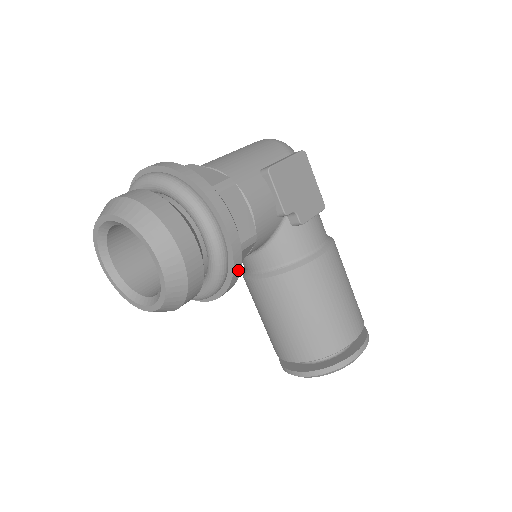
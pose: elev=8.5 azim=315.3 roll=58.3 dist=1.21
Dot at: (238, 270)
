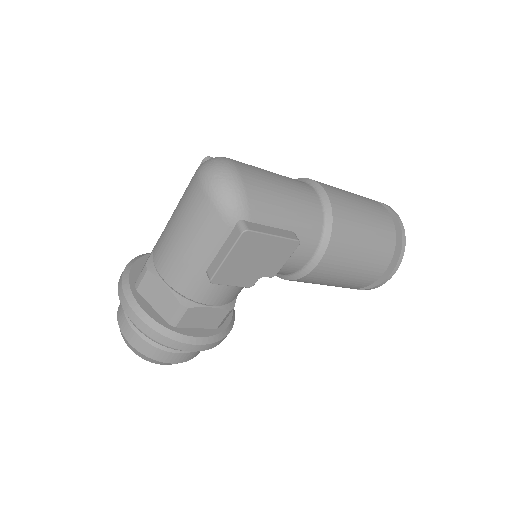
Dot at: (226, 336)
